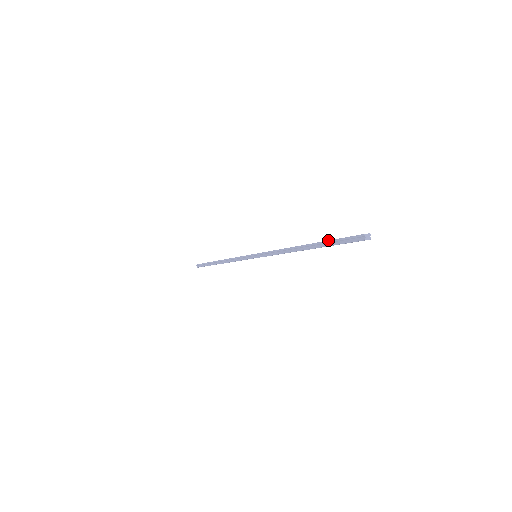
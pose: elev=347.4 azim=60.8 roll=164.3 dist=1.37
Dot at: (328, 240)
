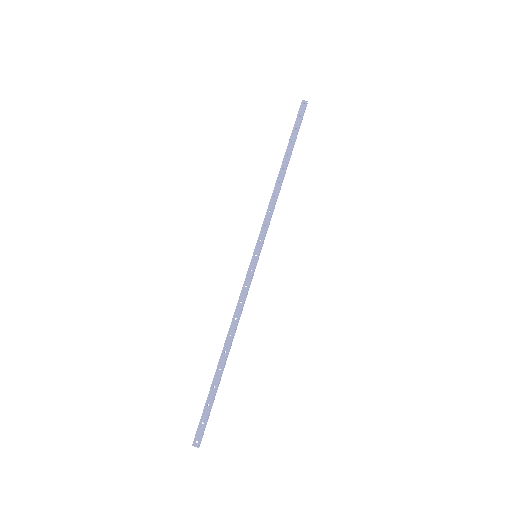
Dot at: (208, 394)
